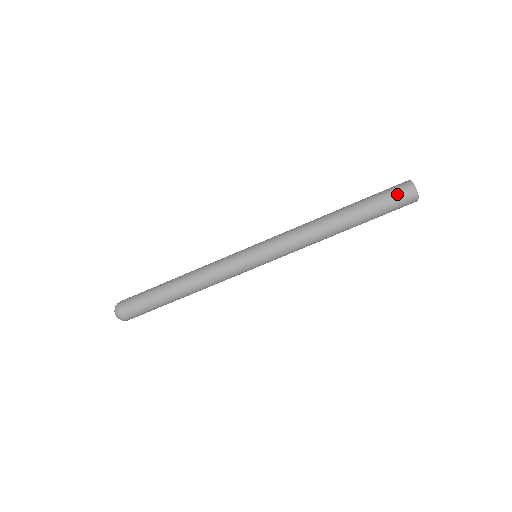
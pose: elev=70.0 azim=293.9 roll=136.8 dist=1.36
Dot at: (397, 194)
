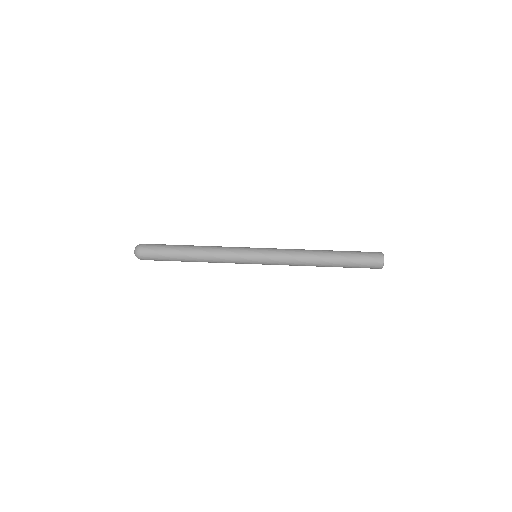
Dot at: occluded
